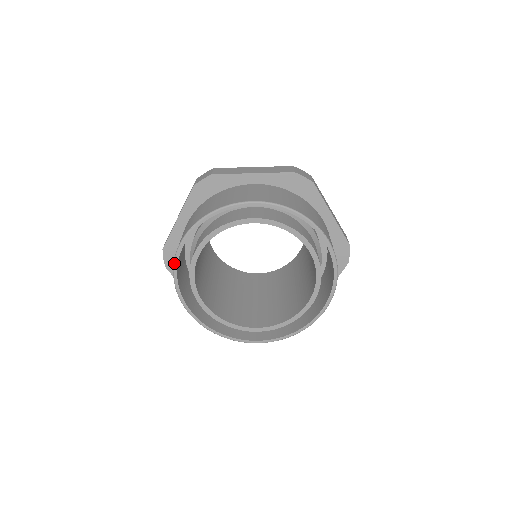
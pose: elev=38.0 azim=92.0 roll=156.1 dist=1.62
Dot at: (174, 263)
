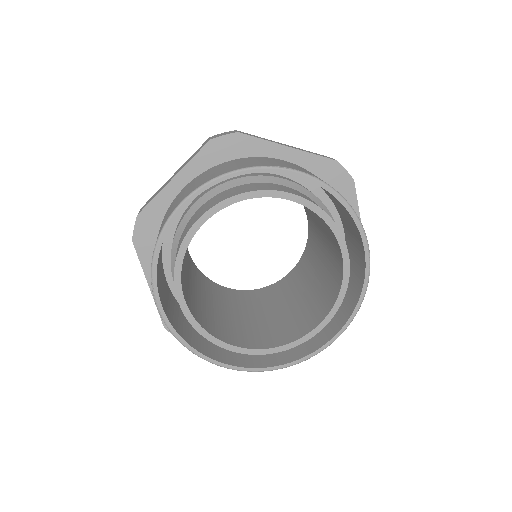
Dot at: (171, 332)
